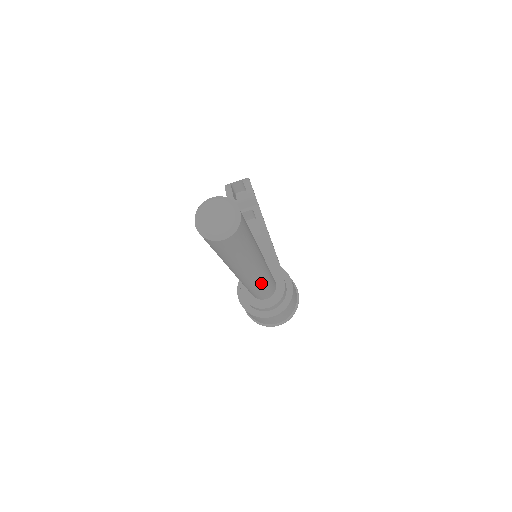
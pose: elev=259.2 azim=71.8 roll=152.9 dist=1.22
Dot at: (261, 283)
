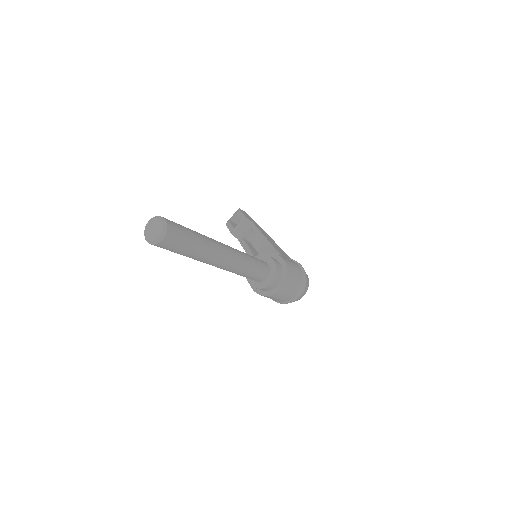
Dot at: (241, 265)
